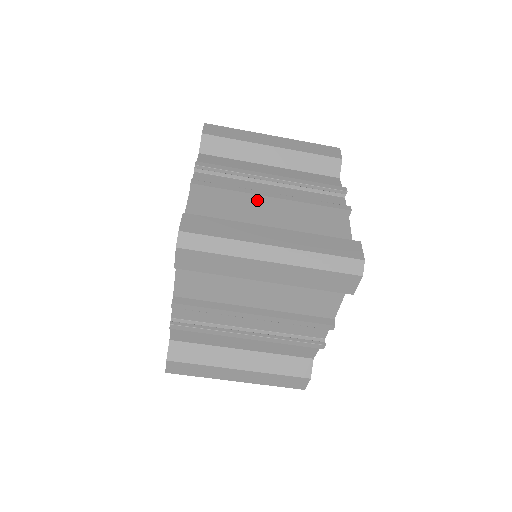
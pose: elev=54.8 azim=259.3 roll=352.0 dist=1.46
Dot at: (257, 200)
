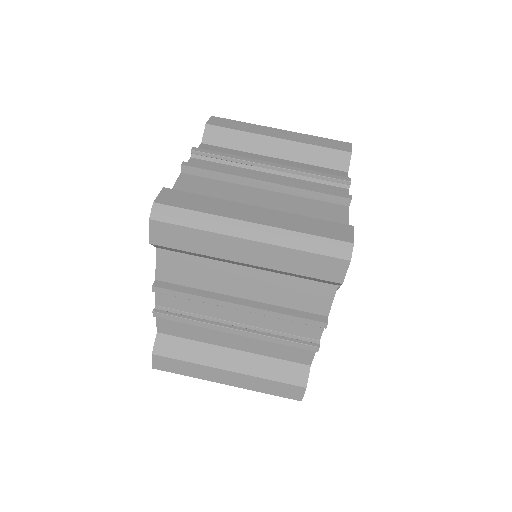
Dot at: occluded
